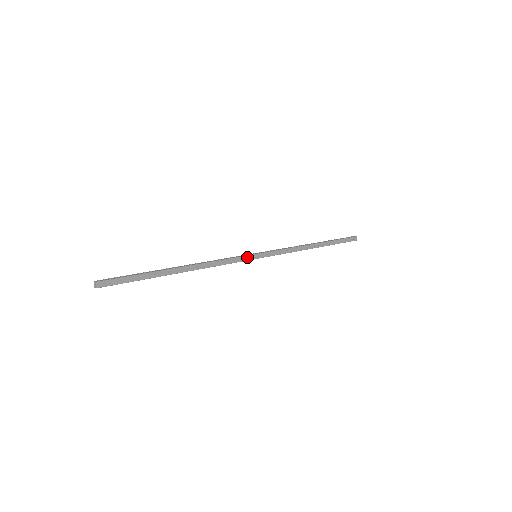
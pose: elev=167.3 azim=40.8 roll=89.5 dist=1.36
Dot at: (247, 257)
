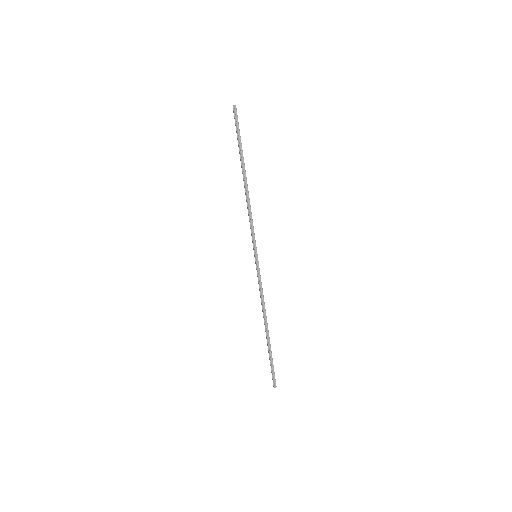
Dot at: occluded
